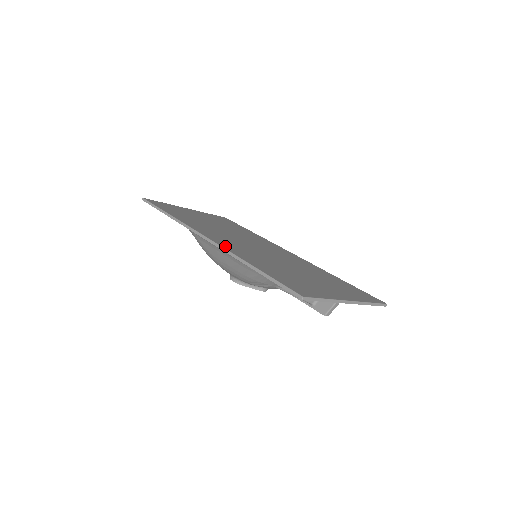
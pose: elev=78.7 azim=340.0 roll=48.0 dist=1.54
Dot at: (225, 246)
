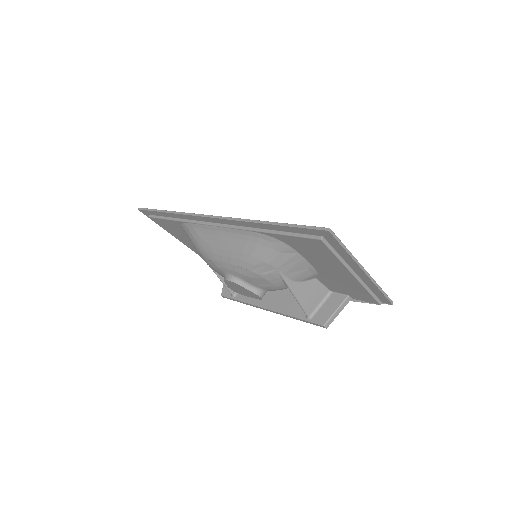
Dot at: occluded
